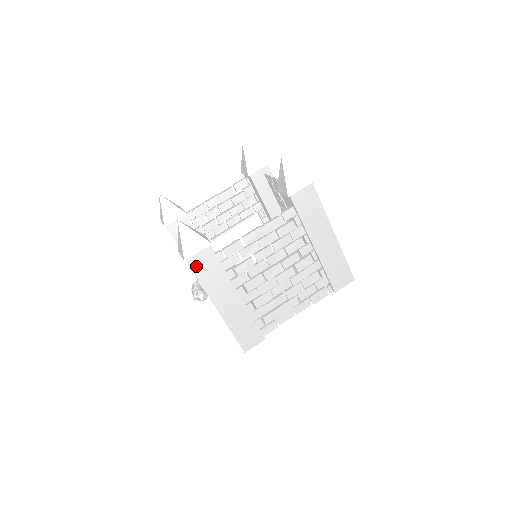
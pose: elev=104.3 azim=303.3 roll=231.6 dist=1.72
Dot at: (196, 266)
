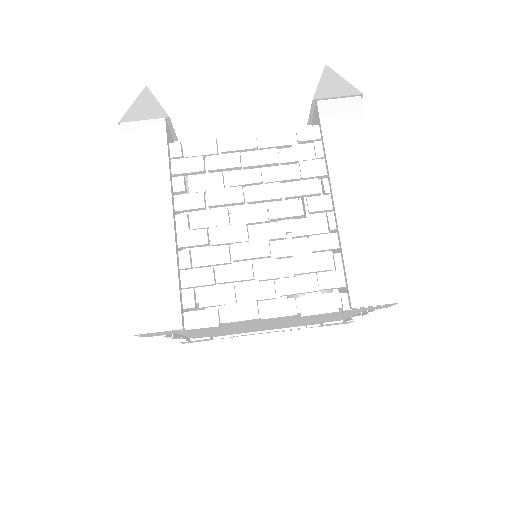
Dot at: (131, 138)
